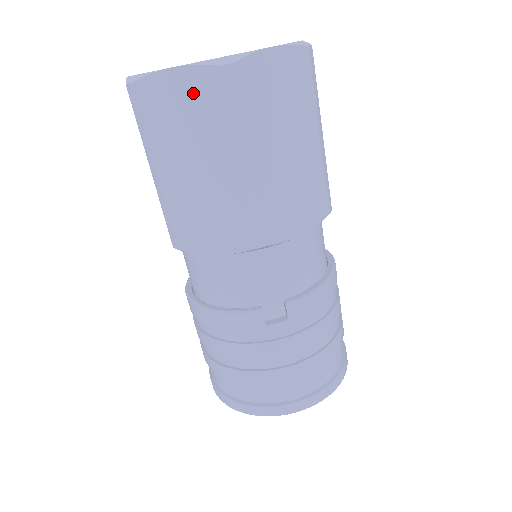
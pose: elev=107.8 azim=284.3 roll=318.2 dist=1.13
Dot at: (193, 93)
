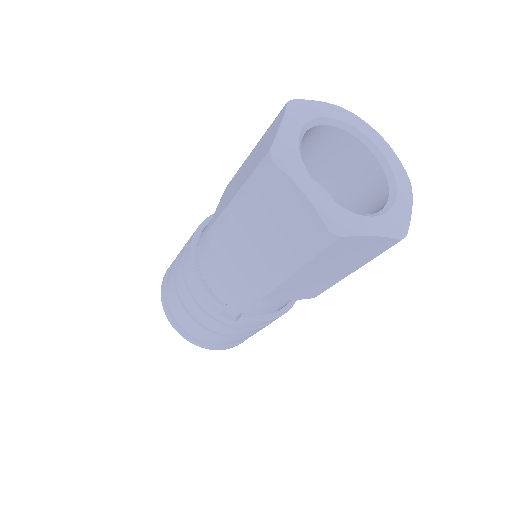
Dot at: (300, 217)
